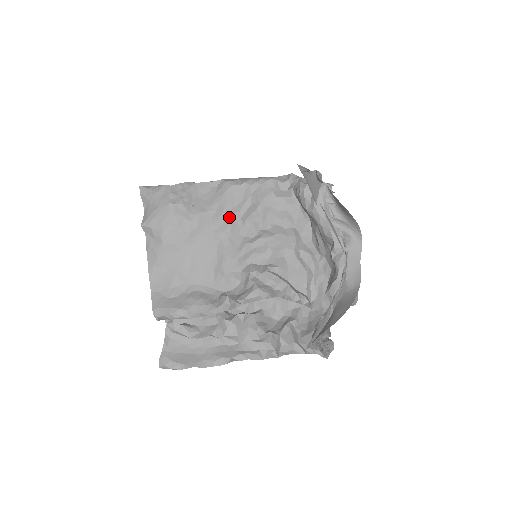
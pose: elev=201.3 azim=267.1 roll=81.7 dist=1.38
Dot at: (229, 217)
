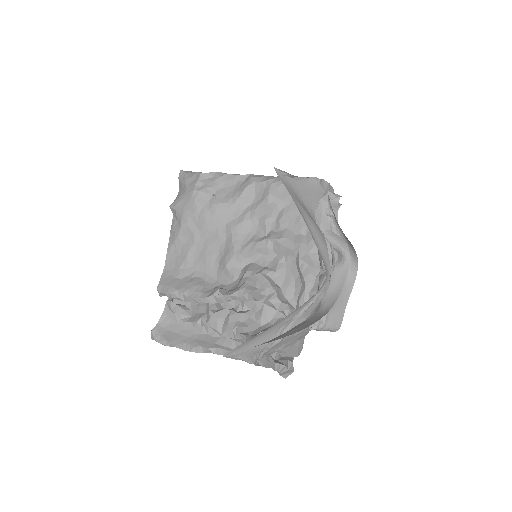
Dot at: (245, 212)
